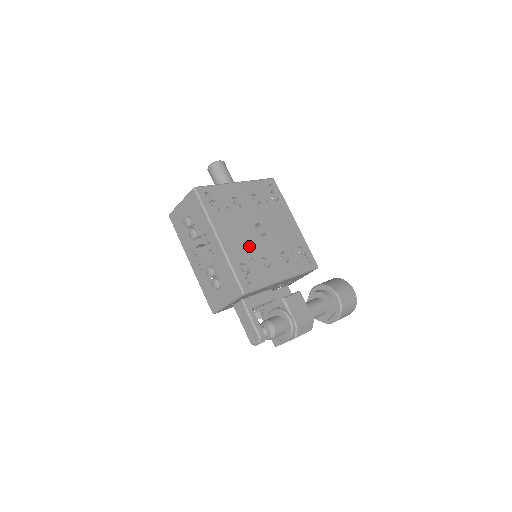
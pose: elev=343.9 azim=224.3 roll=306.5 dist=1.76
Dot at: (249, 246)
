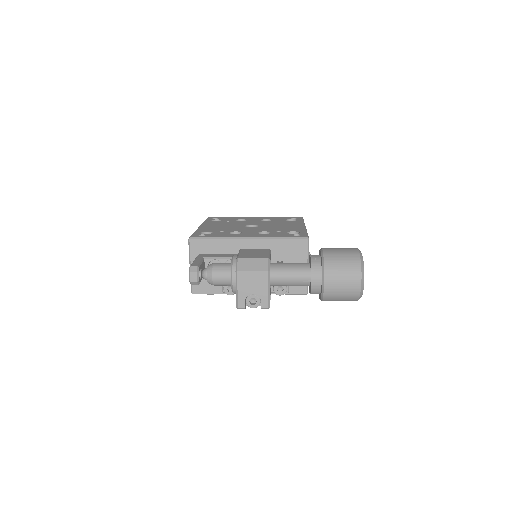
Dot at: (227, 229)
